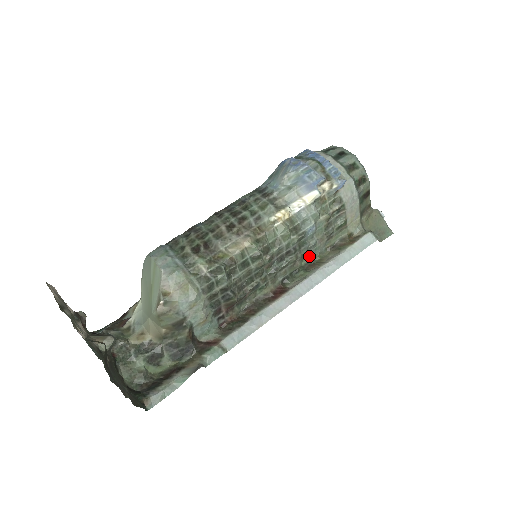
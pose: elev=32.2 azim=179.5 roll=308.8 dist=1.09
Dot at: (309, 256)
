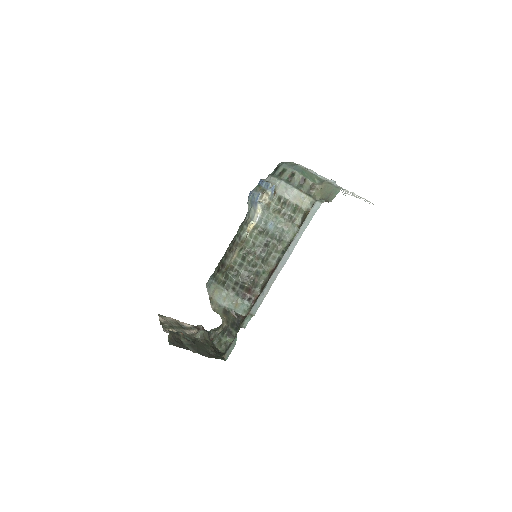
Dot at: (286, 239)
